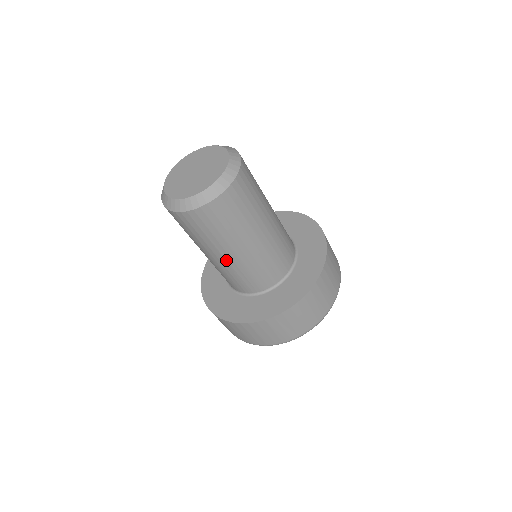
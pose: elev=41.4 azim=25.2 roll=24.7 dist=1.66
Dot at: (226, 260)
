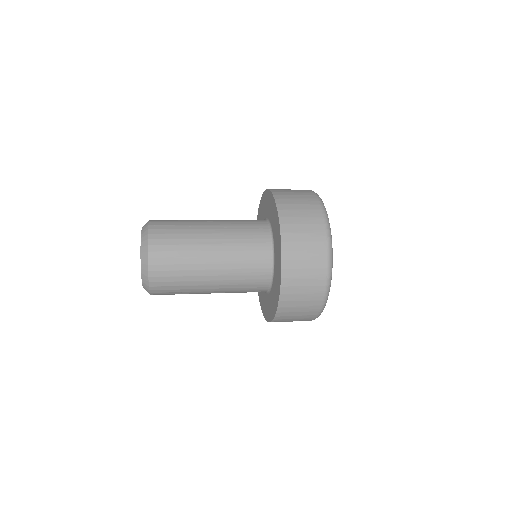
Dot at: occluded
